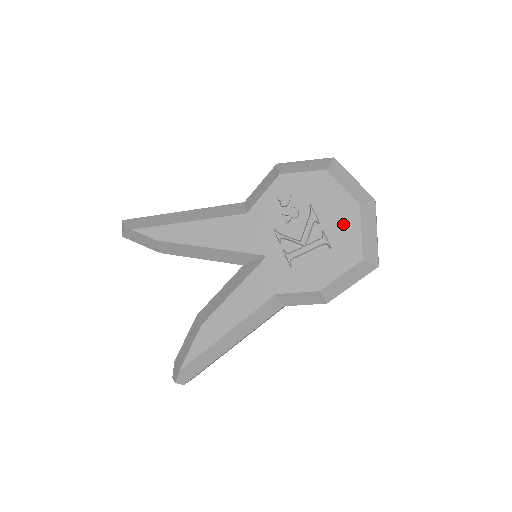
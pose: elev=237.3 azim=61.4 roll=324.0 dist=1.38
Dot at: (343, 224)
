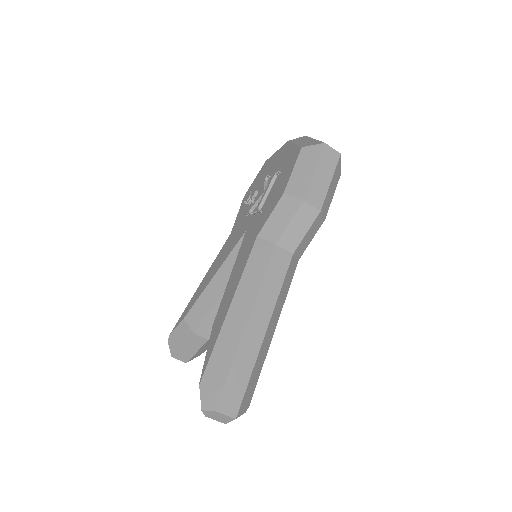
Dot at: (283, 157)
